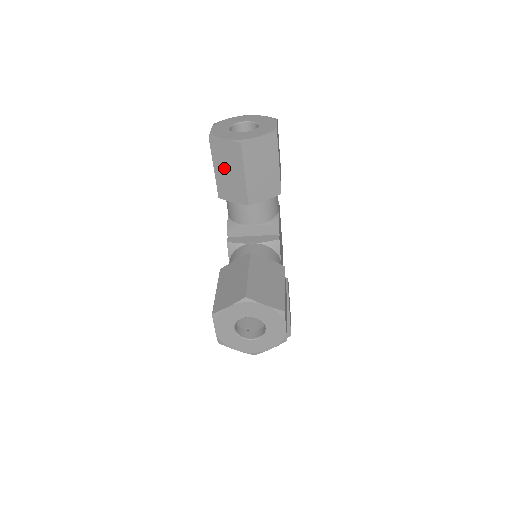
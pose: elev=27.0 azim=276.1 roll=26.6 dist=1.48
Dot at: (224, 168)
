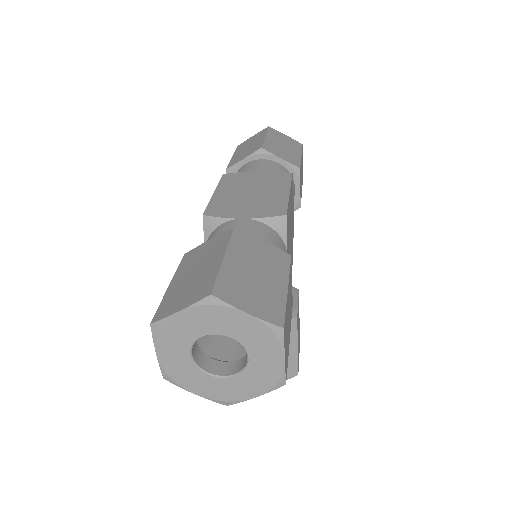
Dot at: occluded
